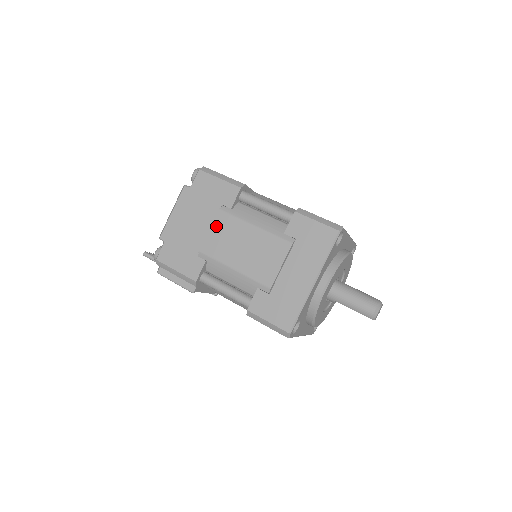
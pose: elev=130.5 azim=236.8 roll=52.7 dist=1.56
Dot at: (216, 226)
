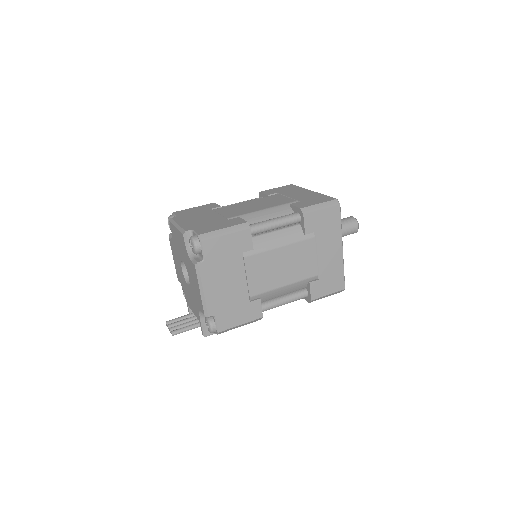
Dot at: (251, 270)
